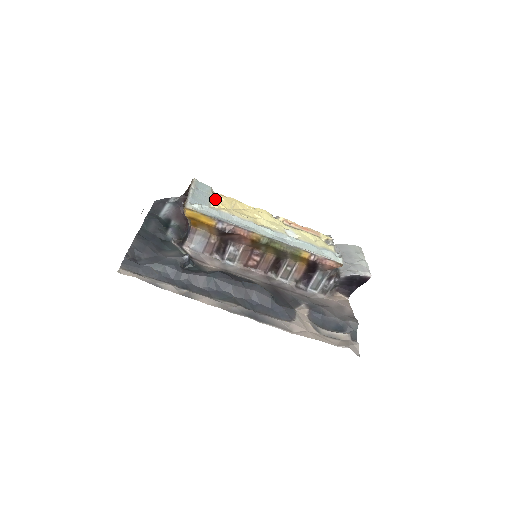
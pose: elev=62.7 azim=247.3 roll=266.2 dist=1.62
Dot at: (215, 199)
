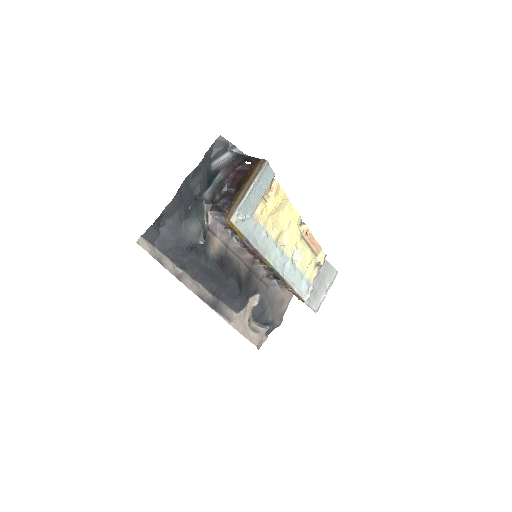
Dot at: (267, 194)
